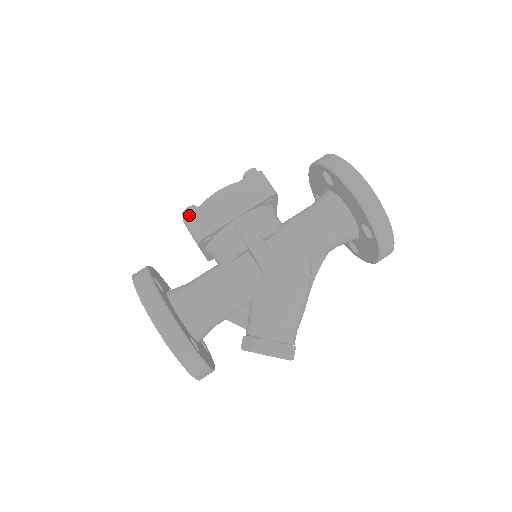
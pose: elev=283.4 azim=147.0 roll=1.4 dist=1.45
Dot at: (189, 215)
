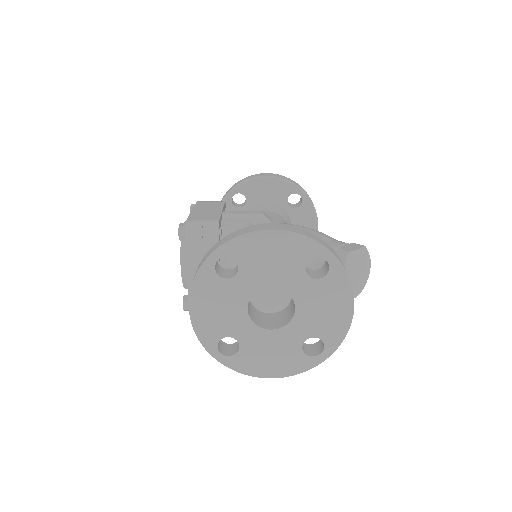
Dot at: (188, 221)
